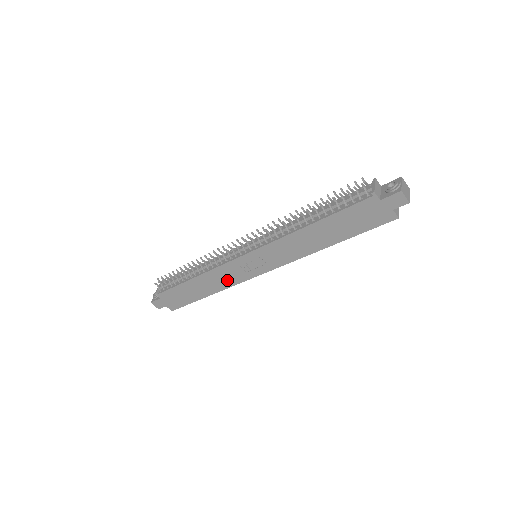
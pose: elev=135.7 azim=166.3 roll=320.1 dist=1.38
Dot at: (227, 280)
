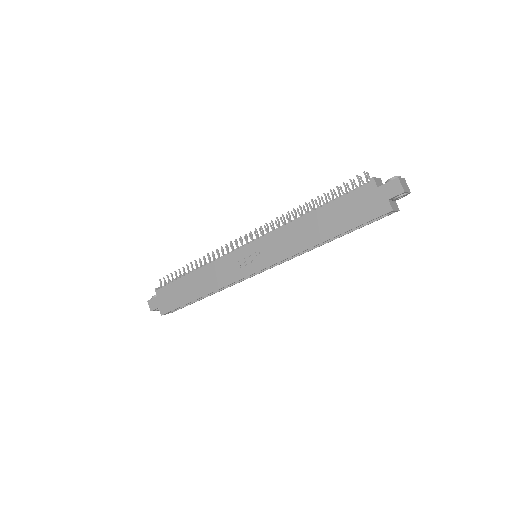
Dot at: (222, 278)
